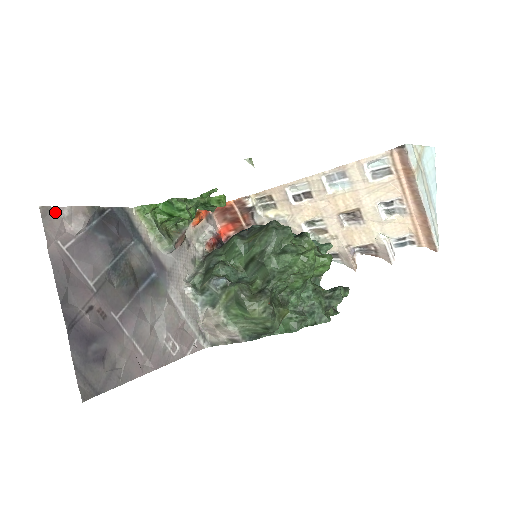
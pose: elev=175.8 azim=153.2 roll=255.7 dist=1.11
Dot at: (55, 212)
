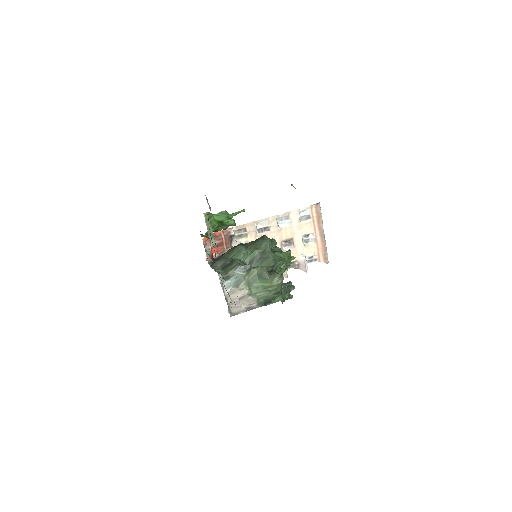
Dot at: occluded
